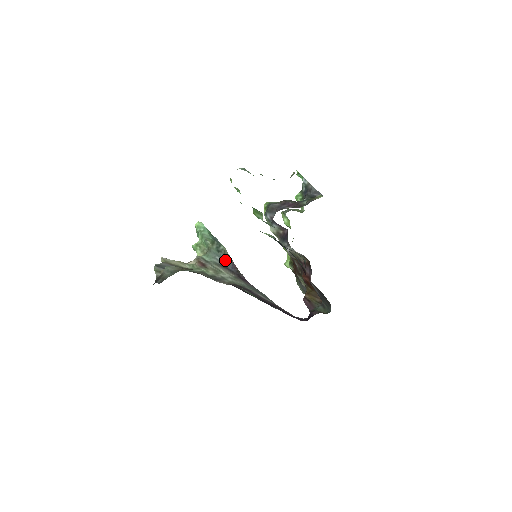
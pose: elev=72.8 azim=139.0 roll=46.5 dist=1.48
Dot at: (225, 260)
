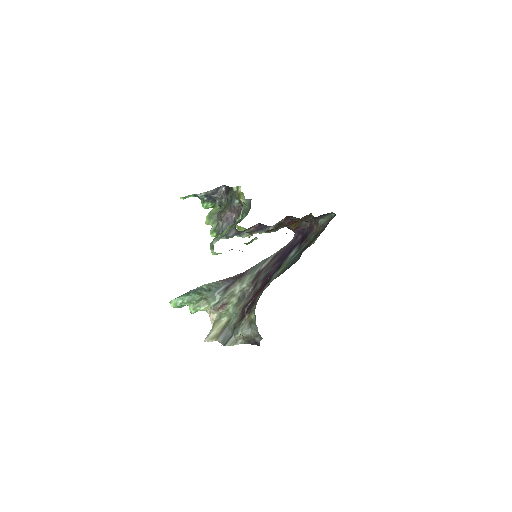
Dot at: (220, 286)
